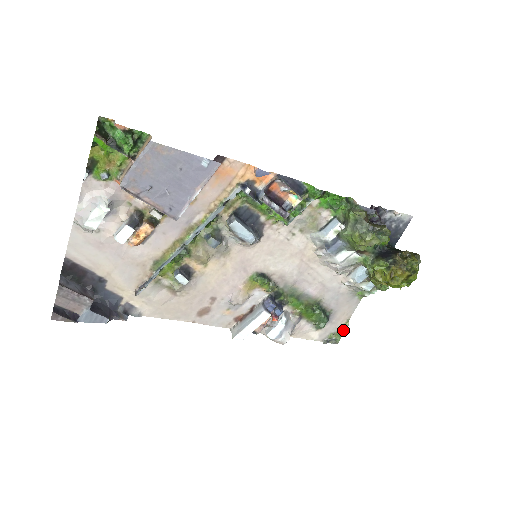
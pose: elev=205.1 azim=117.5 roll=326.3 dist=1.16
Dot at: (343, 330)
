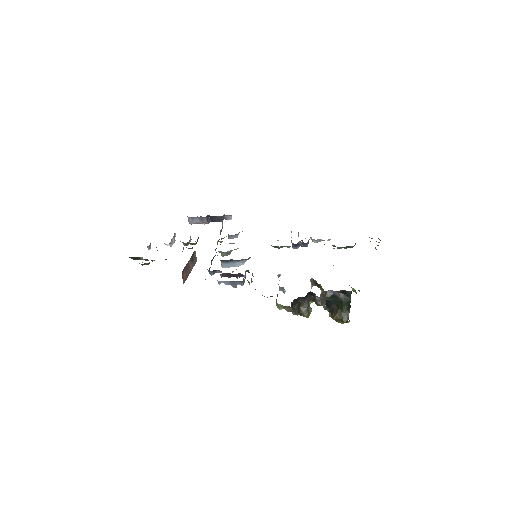
Dot at: occluded
